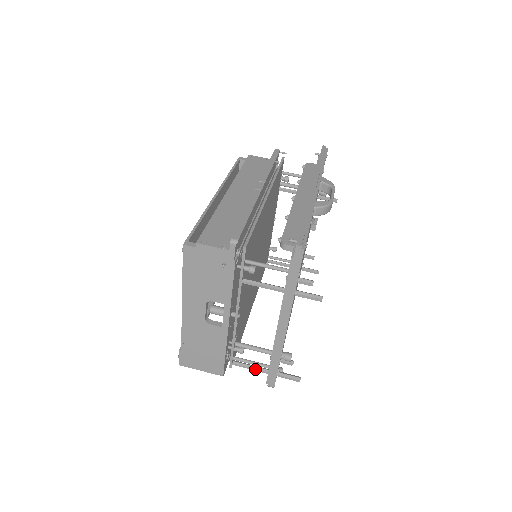
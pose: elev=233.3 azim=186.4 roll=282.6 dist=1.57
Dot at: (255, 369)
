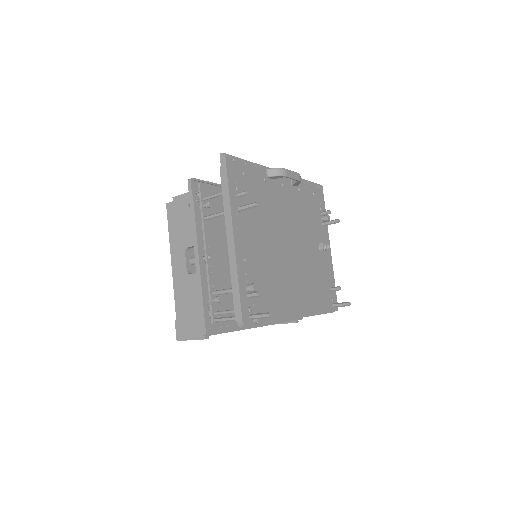
Dot at: (232, 318)
